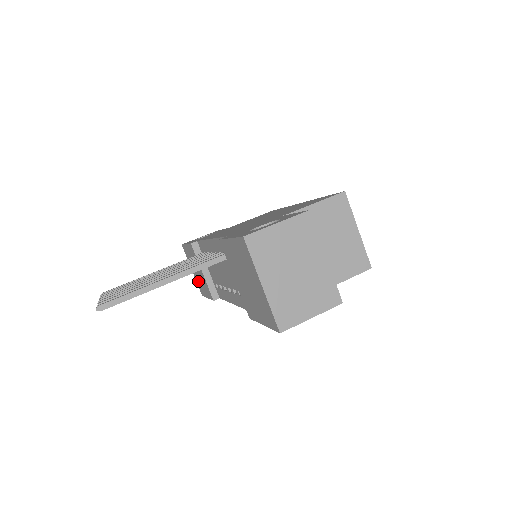
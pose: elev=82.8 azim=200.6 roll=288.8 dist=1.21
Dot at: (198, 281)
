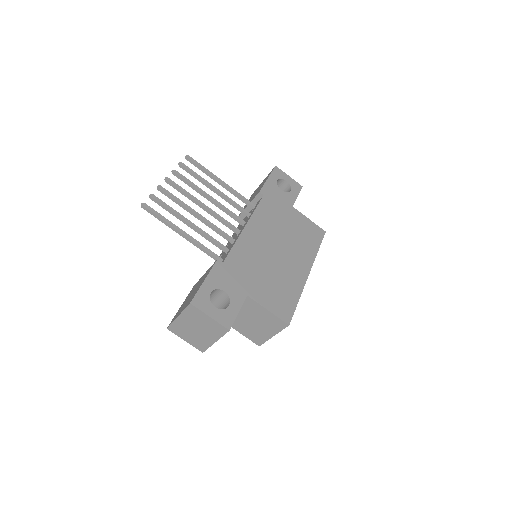
Dot at: (255, 191)
